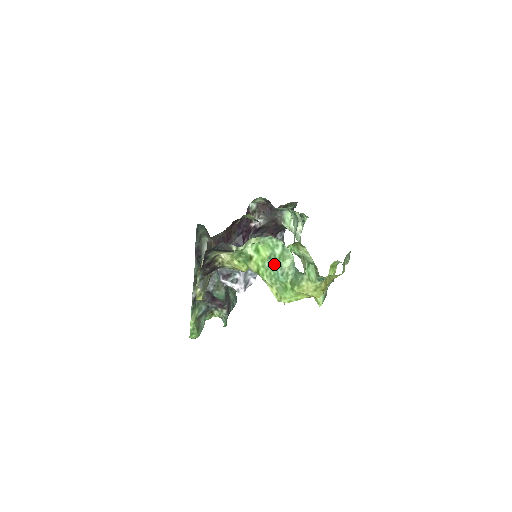
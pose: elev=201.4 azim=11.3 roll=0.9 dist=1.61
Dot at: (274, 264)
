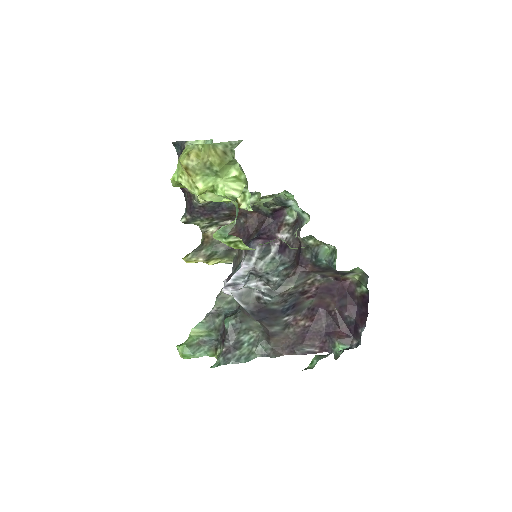
Dot at: occluded
